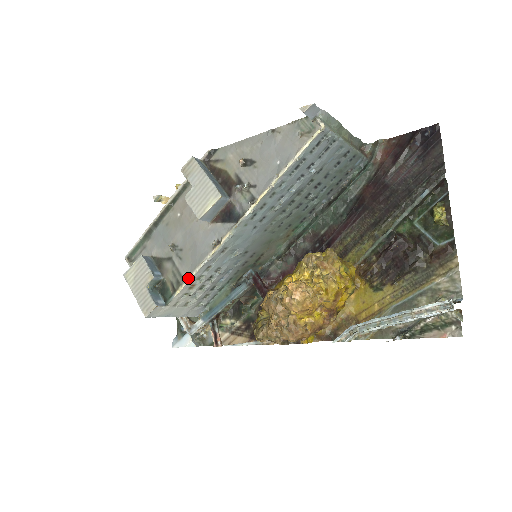
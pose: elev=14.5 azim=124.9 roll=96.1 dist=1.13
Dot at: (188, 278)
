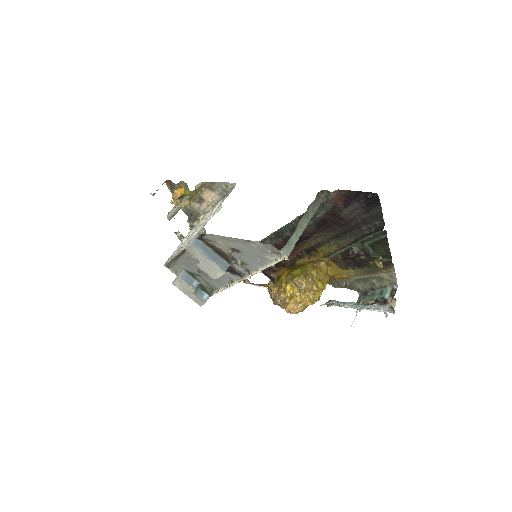
Dot at: occluded
